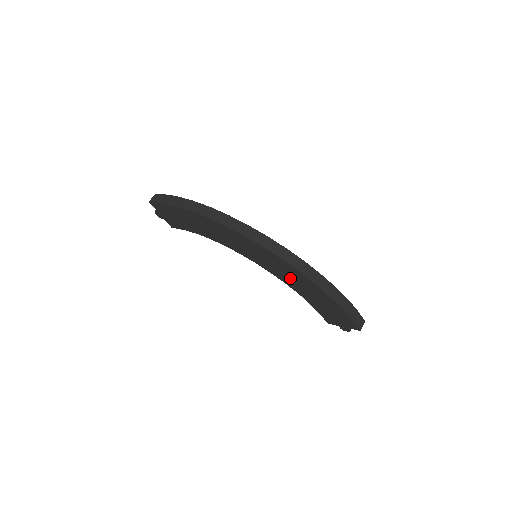
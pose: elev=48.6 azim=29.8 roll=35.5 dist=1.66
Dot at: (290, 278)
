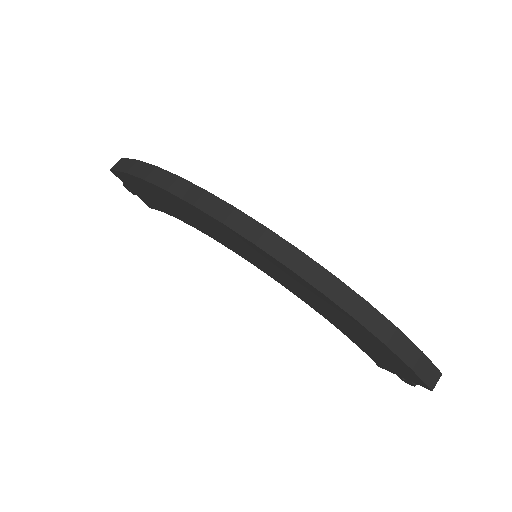
Dot at: (307, 296)
